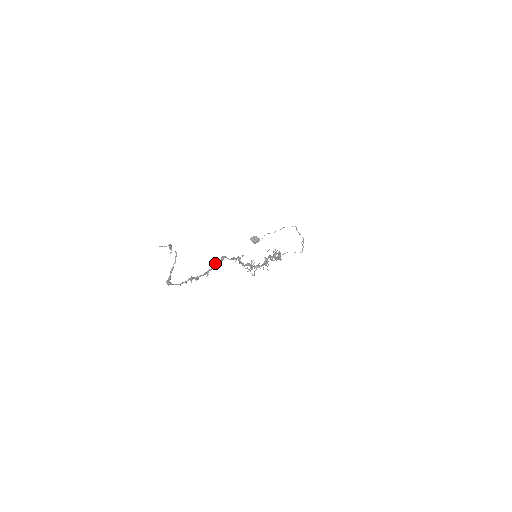
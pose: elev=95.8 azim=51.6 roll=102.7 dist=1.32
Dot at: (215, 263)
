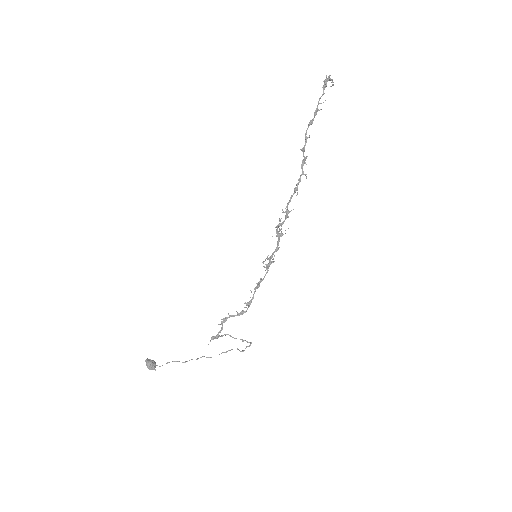
Dot at: (304, 151)
